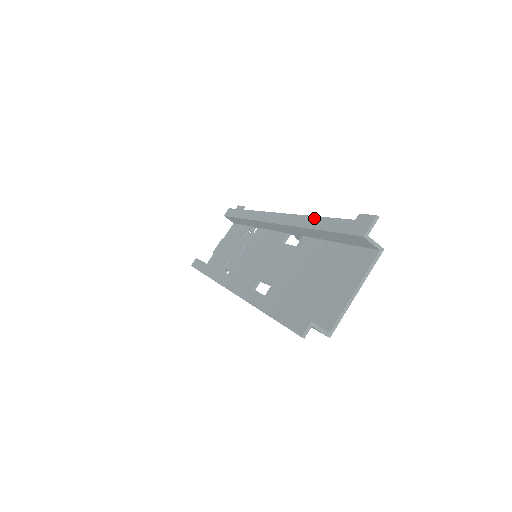
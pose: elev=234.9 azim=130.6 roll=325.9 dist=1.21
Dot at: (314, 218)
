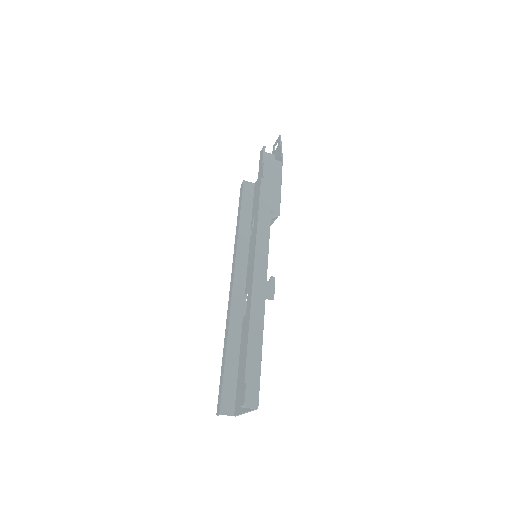
Dot at: (248, 326)
